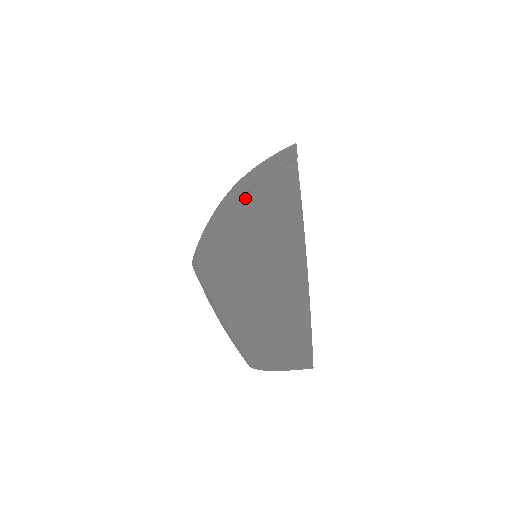
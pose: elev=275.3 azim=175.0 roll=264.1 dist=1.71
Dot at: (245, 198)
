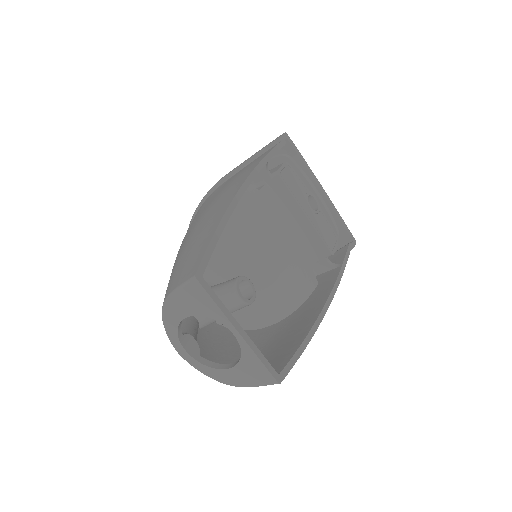
Dot at: occluded
